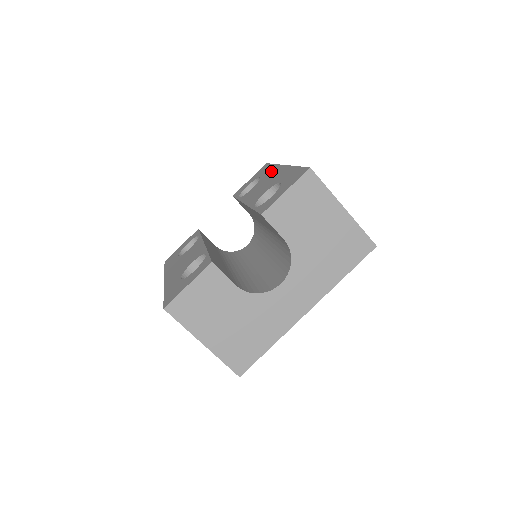
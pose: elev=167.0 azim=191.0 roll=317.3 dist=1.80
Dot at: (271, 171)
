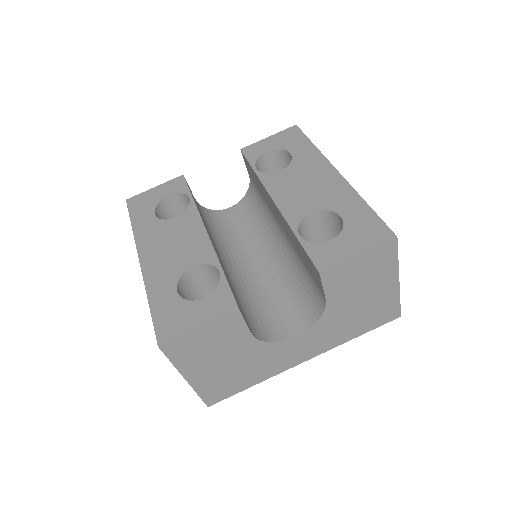
Dot at: (313, 161)
